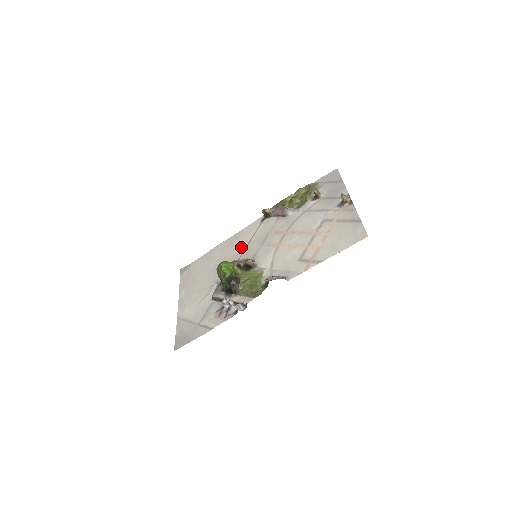
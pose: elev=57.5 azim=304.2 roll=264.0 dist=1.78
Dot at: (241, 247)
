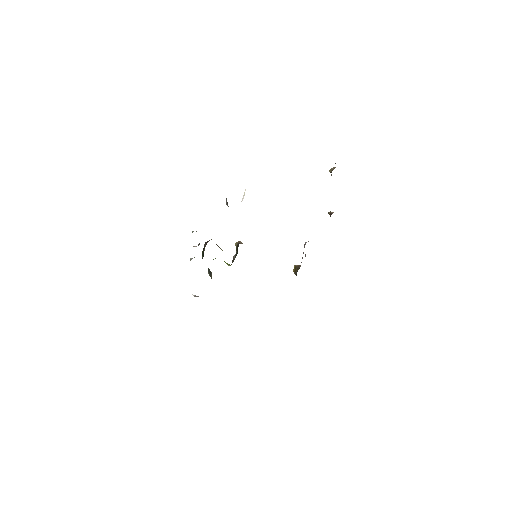
Dot at: occluded
